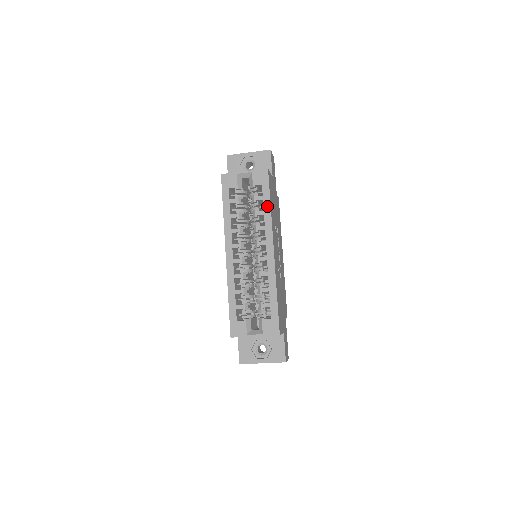
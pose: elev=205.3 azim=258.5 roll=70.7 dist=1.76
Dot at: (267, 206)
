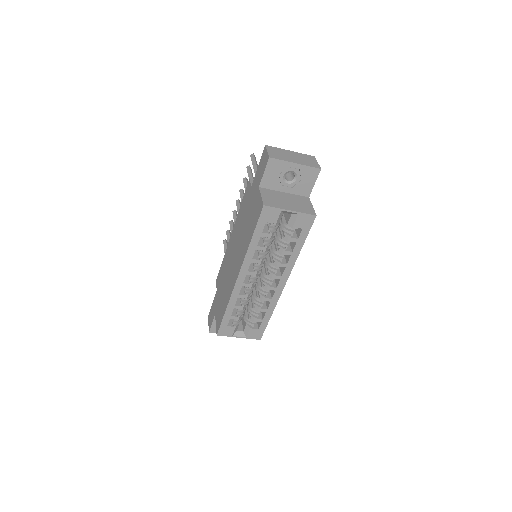
Dot at: (298, 249)
